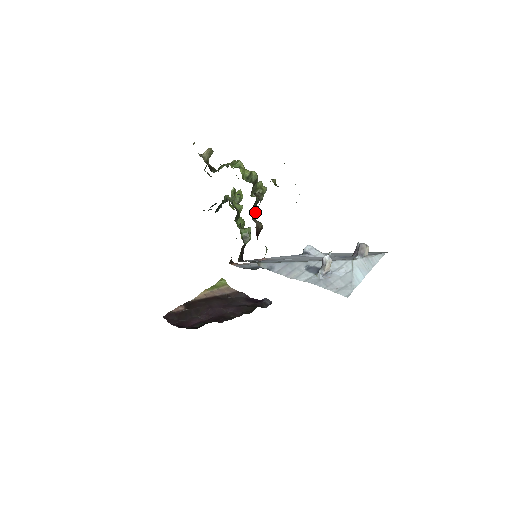
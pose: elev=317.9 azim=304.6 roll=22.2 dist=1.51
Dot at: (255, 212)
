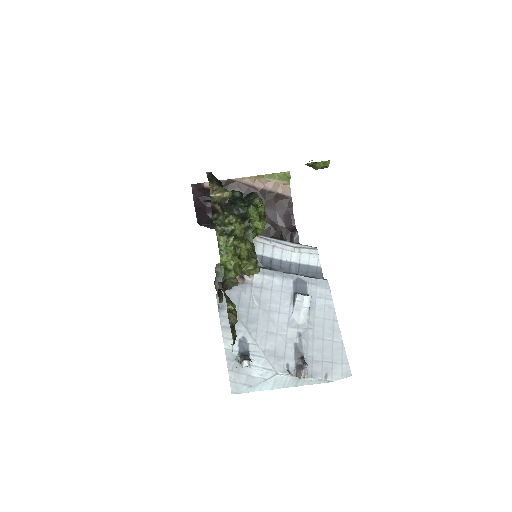
Dot at: occluded
